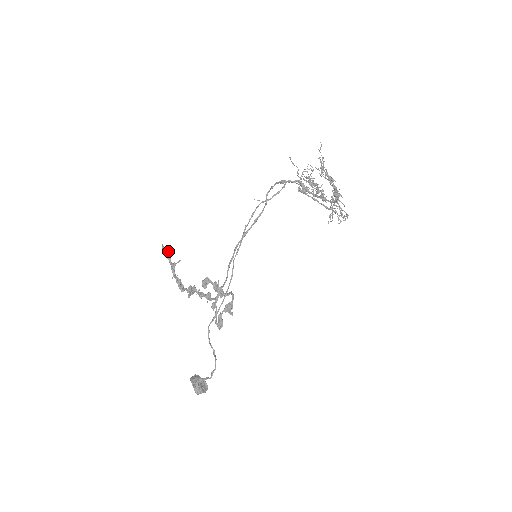
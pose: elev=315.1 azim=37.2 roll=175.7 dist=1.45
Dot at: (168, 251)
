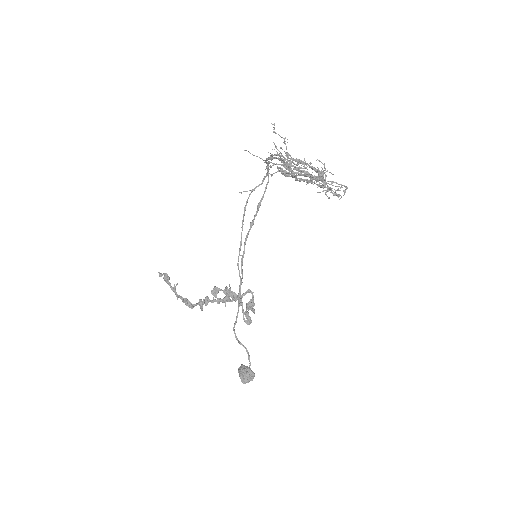
Dot at: (166, 276)
